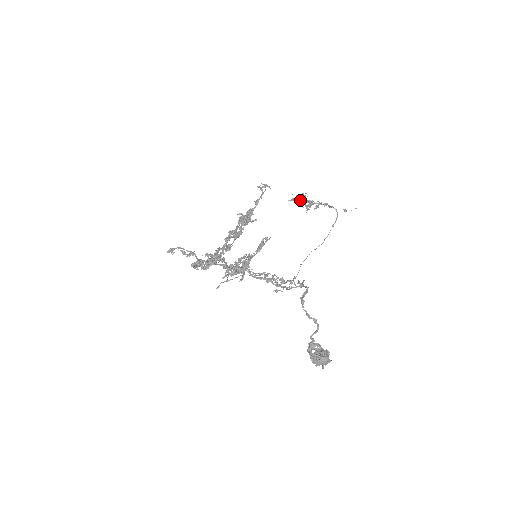
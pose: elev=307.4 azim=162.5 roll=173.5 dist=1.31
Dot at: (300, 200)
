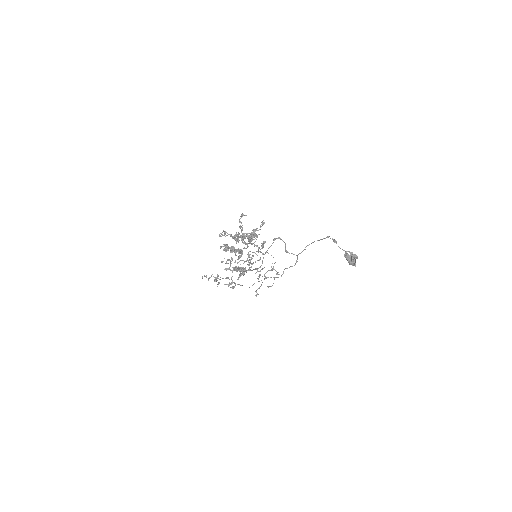
Dot at: occluded
